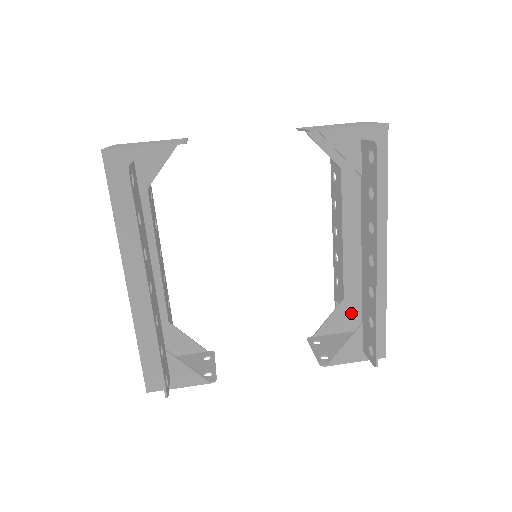
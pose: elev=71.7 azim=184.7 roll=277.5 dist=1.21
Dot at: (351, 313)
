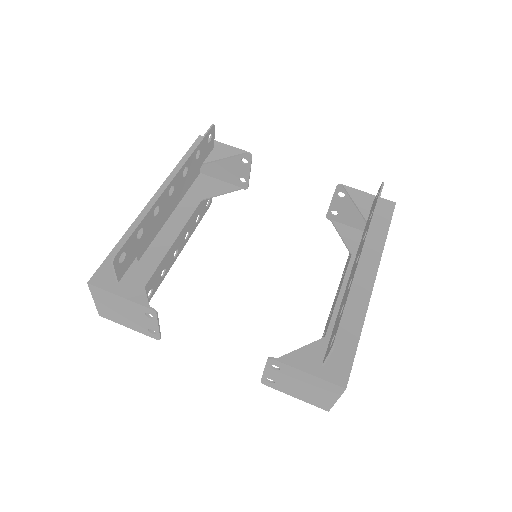
Dot at: occluded
